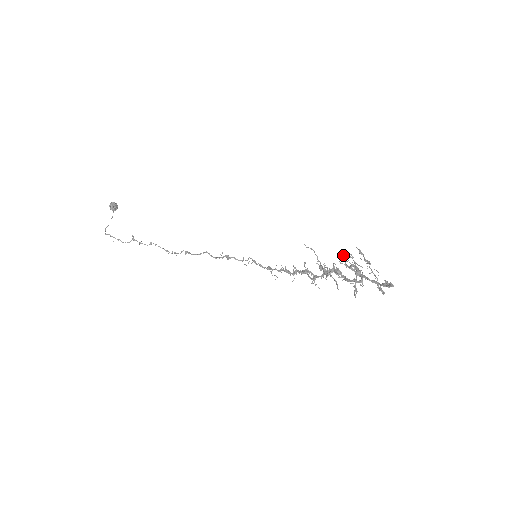
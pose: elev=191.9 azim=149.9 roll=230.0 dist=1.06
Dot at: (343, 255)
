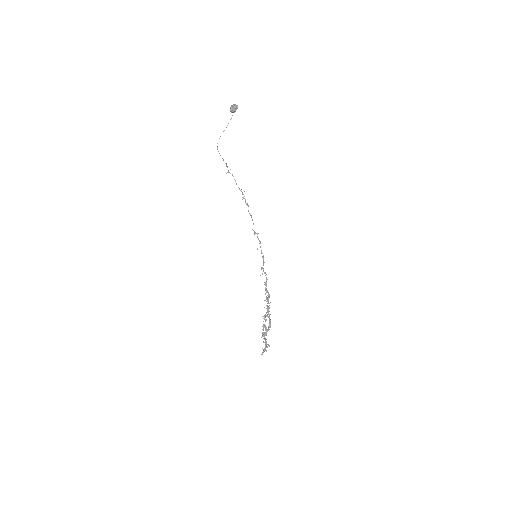
Dot at: (265, 315)
